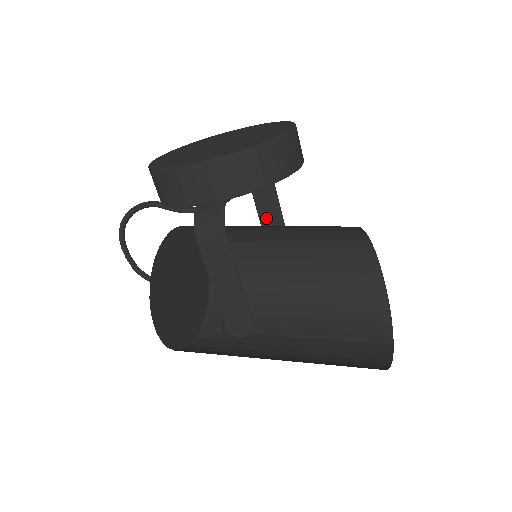
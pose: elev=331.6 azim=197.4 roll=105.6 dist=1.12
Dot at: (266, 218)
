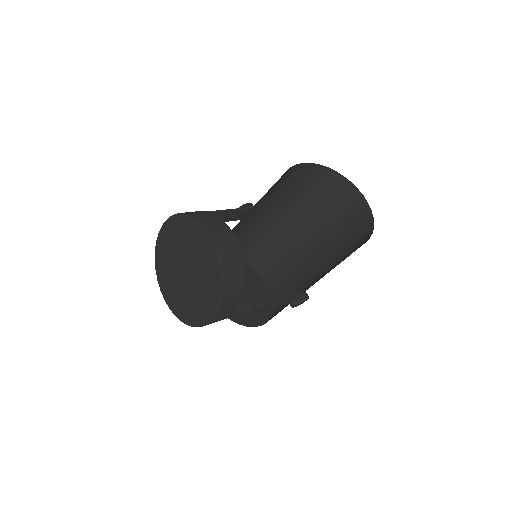
Dot at: (223, 219)
